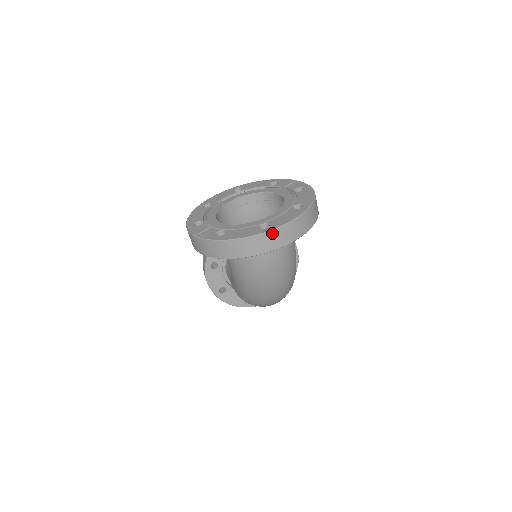
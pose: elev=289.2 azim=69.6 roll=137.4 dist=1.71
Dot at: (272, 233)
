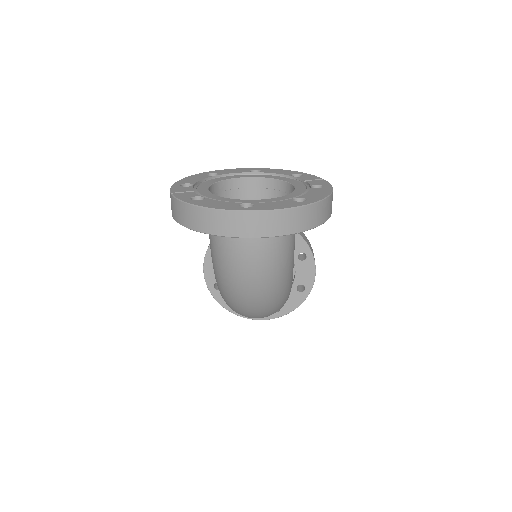
Dot at: (250, 215)
